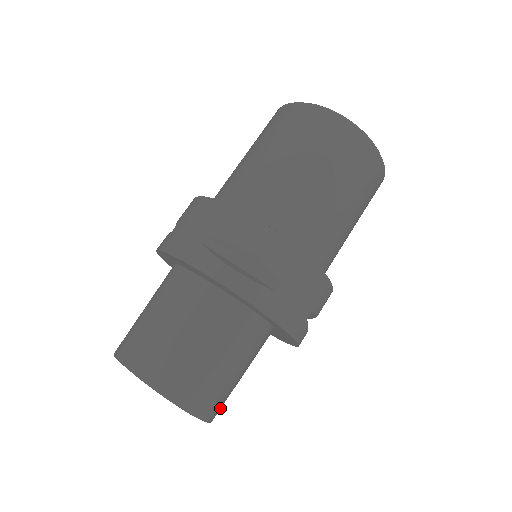
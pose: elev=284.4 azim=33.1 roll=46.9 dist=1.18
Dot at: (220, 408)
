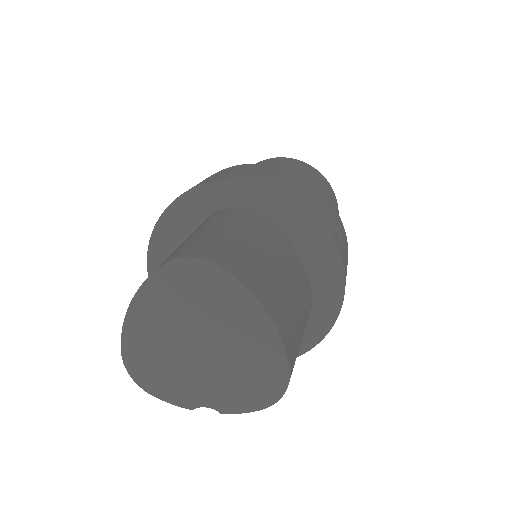
Dot at: (241, 267)
